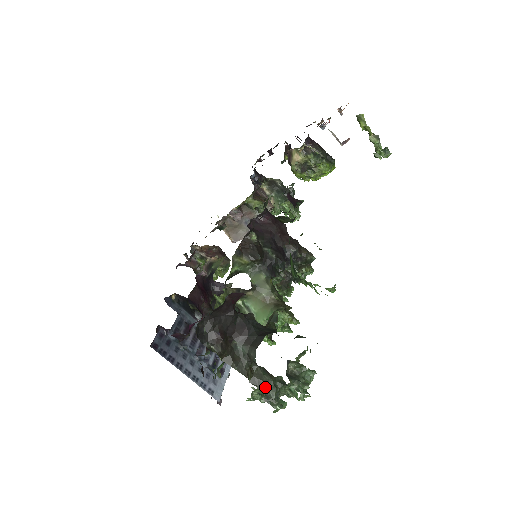
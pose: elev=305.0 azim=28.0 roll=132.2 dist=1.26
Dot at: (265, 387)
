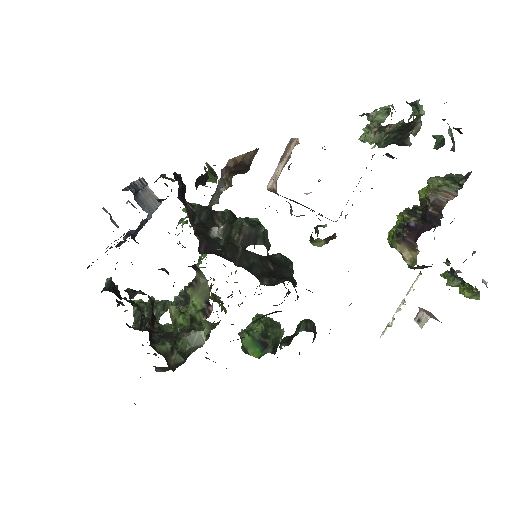
Dot at: occluded
